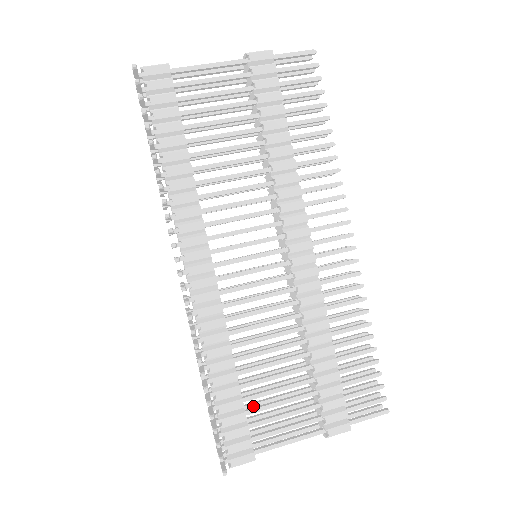
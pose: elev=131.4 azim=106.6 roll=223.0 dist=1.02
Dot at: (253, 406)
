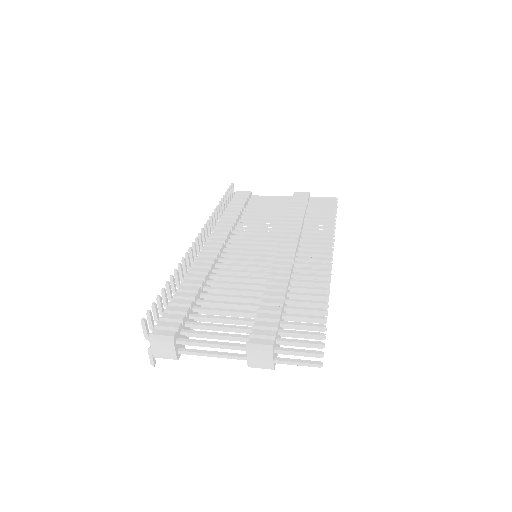
Dot at: occluded
